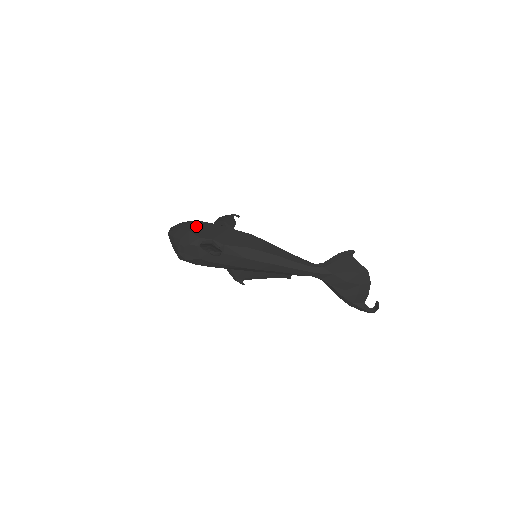
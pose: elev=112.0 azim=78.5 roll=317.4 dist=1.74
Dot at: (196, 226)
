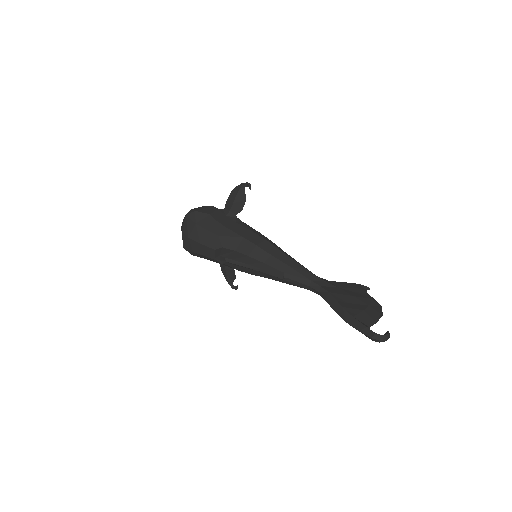
Dot at: occluded
